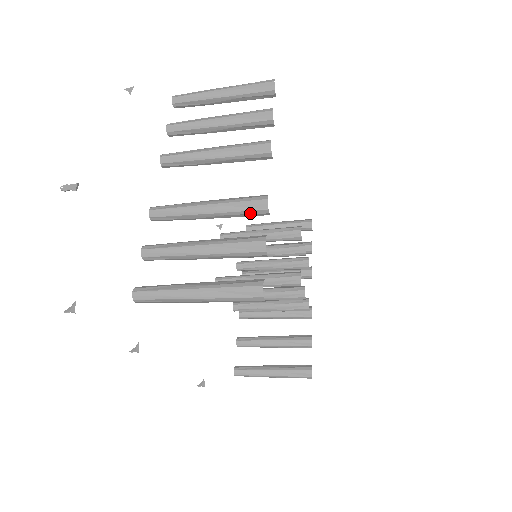
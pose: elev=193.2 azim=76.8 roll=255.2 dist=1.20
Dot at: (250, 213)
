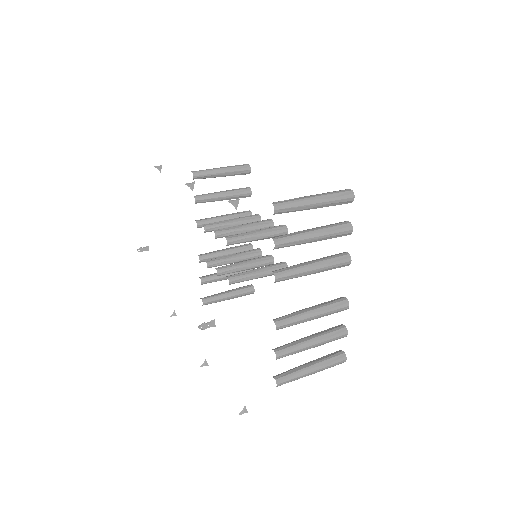
Dot at: (335, 312)
